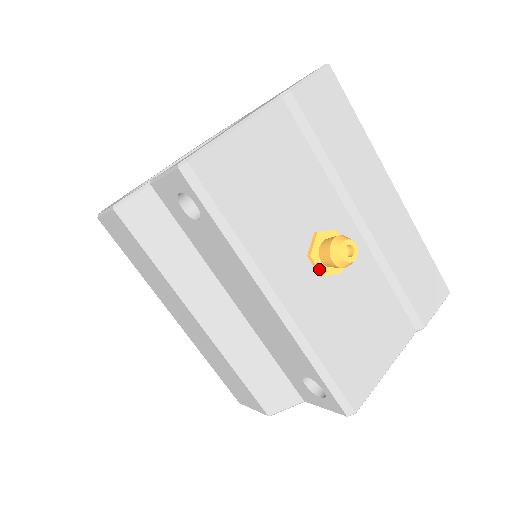
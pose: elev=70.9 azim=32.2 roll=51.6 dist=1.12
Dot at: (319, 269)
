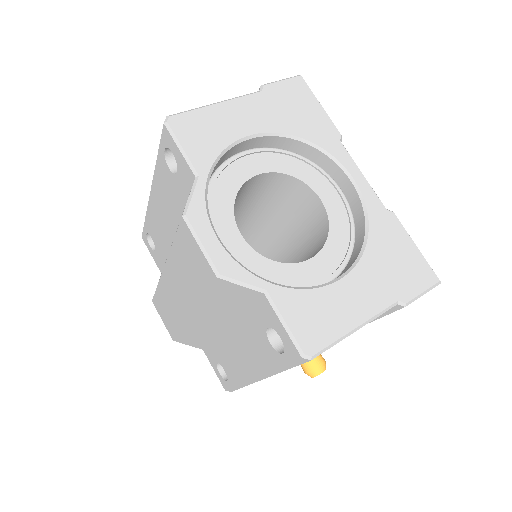
Dot at: occluded
